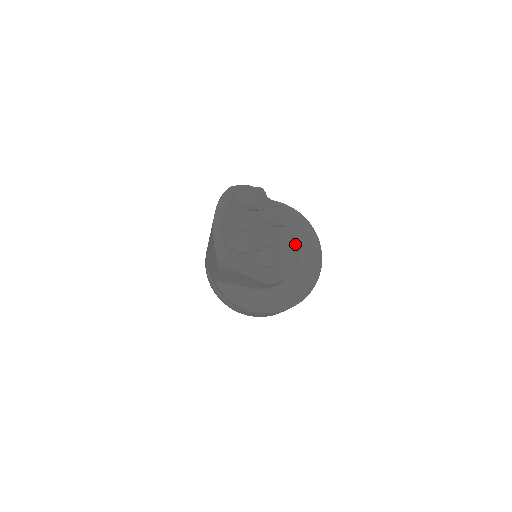
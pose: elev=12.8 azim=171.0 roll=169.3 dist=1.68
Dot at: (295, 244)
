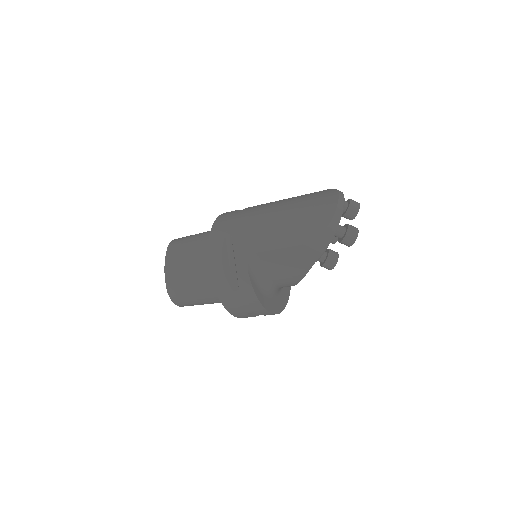
Dot at: occluded
